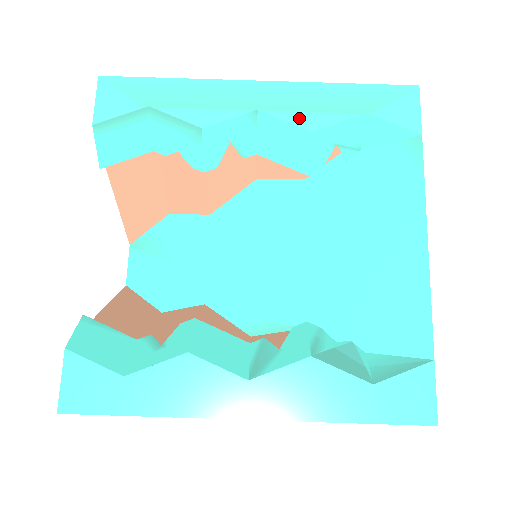
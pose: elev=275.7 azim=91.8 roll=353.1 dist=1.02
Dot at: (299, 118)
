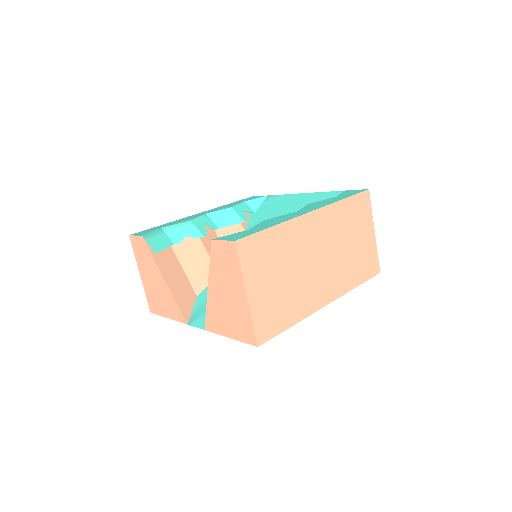
Dot at: (223, 209)
